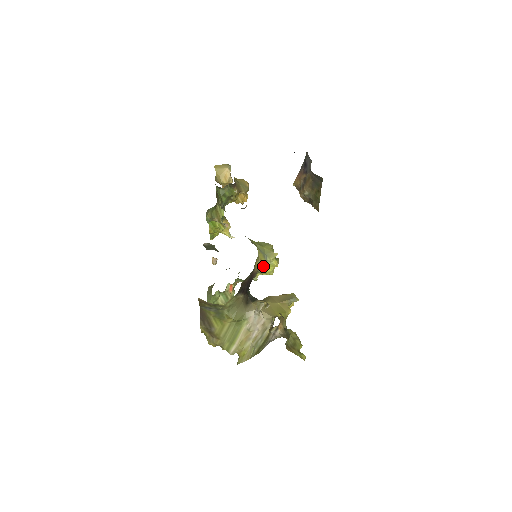
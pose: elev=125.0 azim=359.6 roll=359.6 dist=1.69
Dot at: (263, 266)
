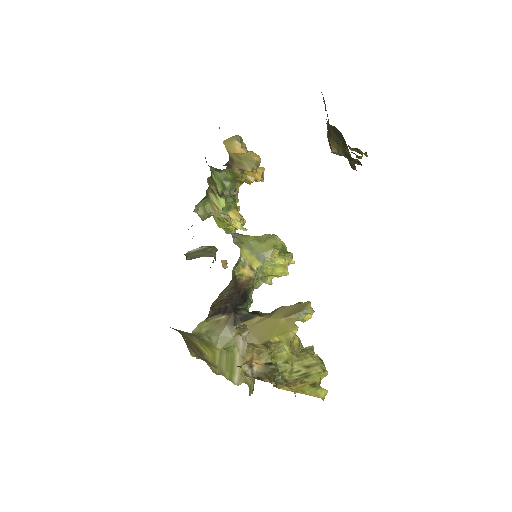
Dot at: (265, 268)
